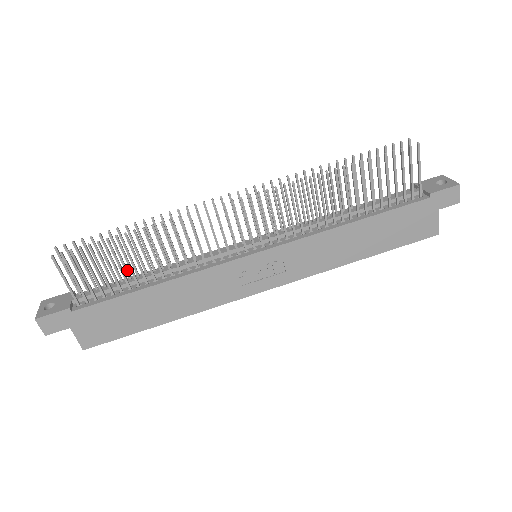
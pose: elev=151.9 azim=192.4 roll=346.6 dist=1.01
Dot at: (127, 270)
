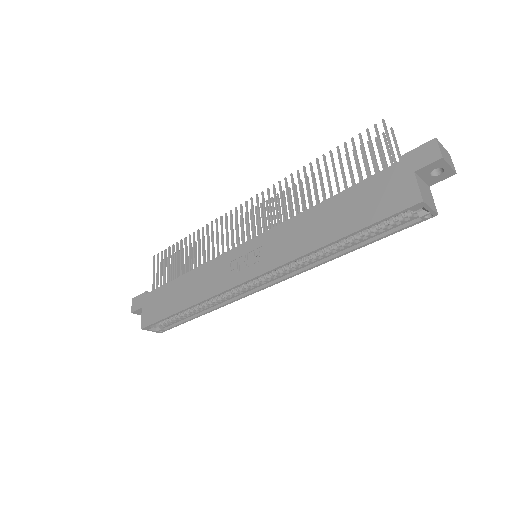
Dot at: occluded
